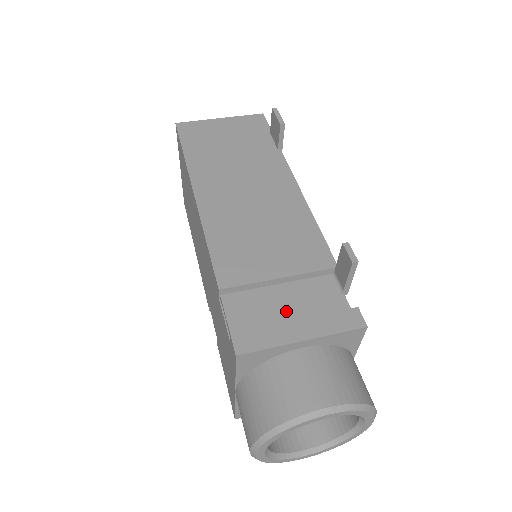
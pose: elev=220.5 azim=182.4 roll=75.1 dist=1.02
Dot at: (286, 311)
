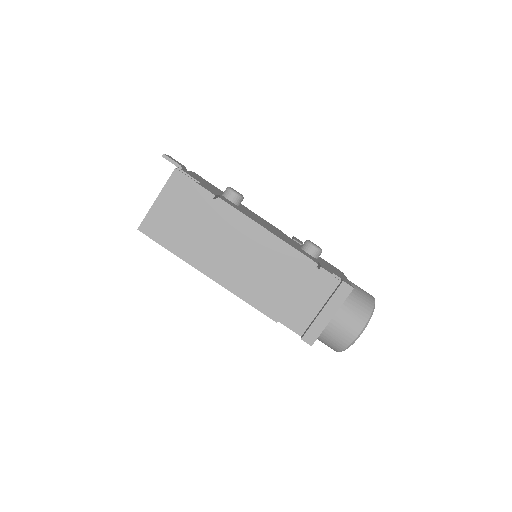
Dot at: (312, 305)
